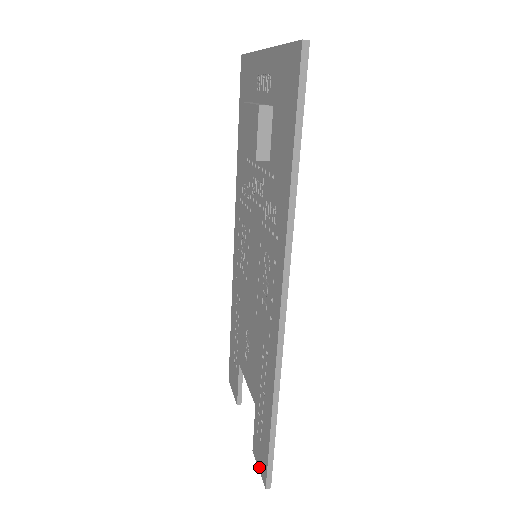
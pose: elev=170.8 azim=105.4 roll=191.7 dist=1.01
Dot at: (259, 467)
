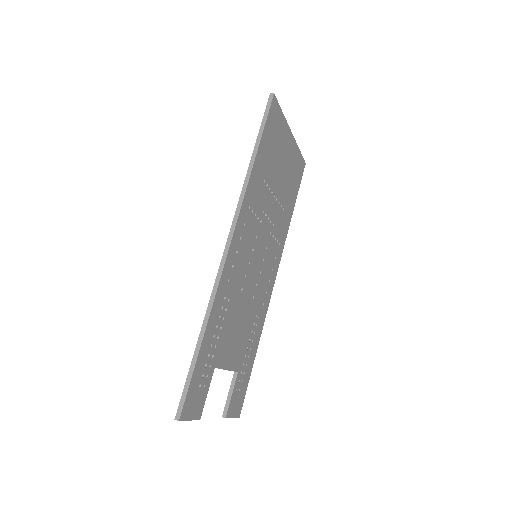
Dot at: occluded
